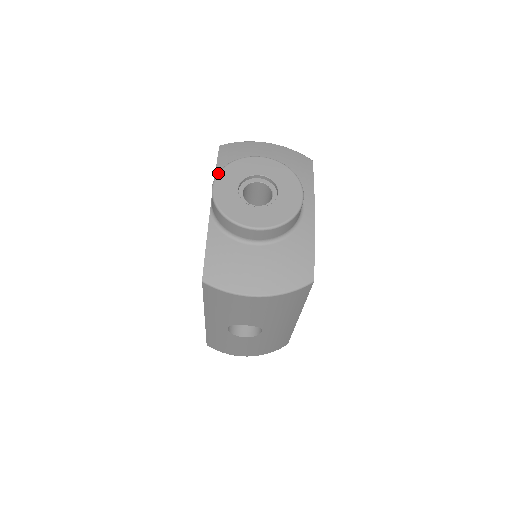
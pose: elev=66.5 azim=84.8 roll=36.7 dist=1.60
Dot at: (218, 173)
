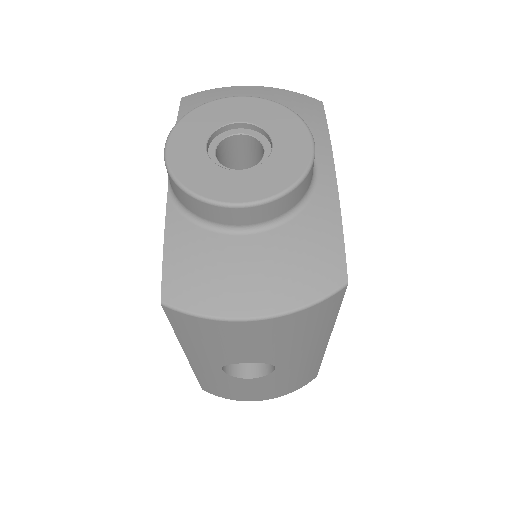
Dot at: (173, 127)
